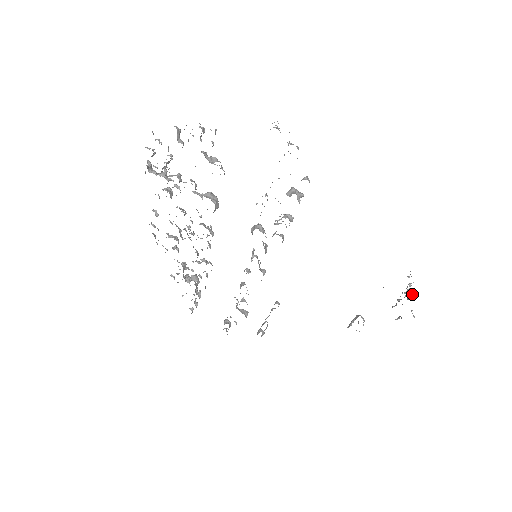
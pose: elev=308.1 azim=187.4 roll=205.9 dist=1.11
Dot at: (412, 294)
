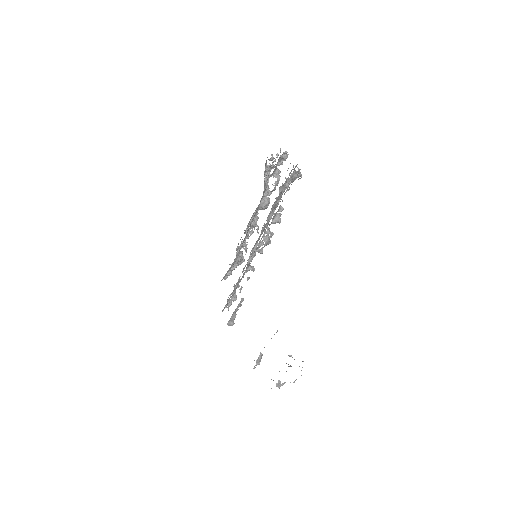
Dot at: occluded
